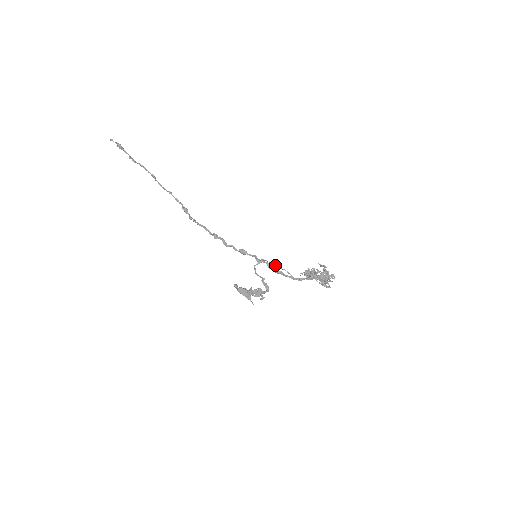
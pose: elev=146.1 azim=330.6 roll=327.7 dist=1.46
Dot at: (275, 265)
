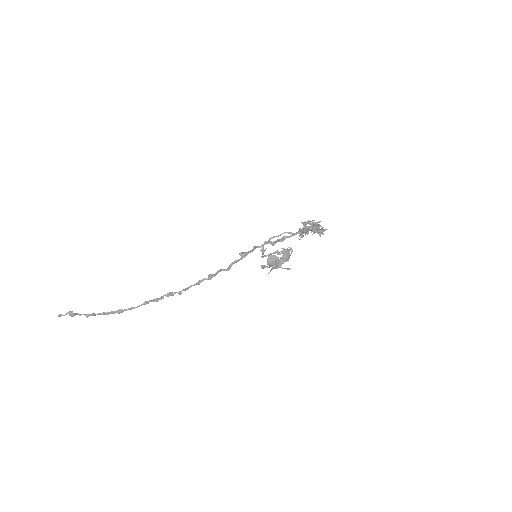
Dot at: (275, 236)
